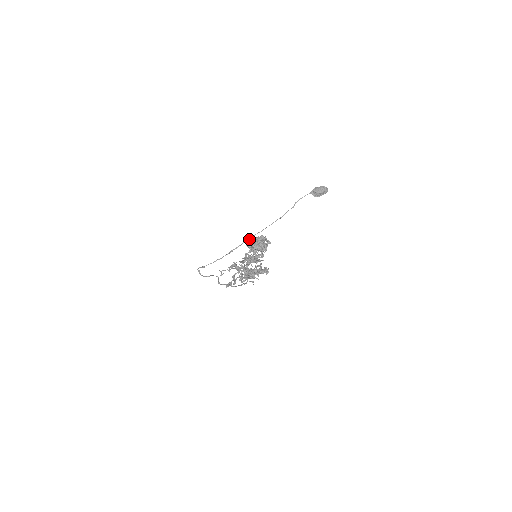
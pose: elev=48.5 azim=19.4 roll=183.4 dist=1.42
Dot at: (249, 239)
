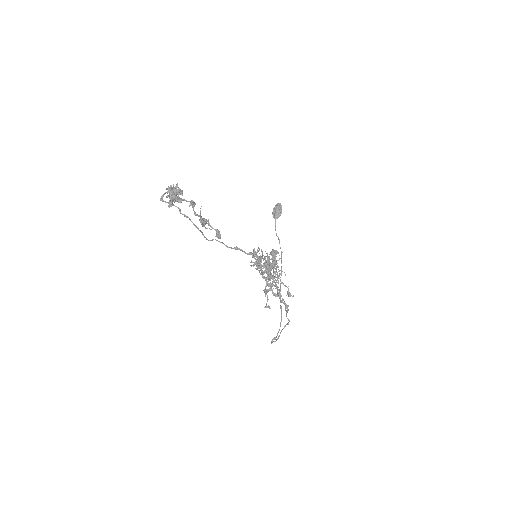
Dot at: (165, 202)
